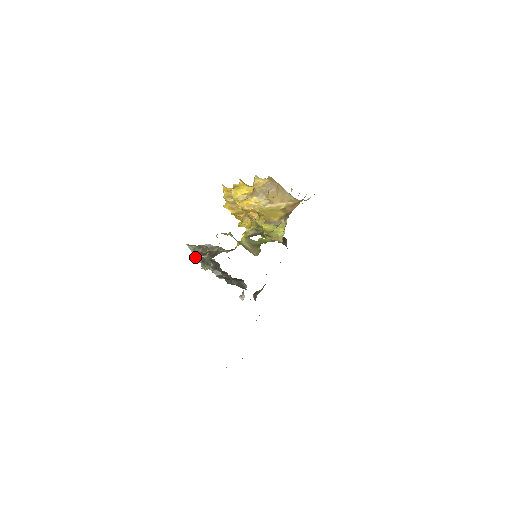
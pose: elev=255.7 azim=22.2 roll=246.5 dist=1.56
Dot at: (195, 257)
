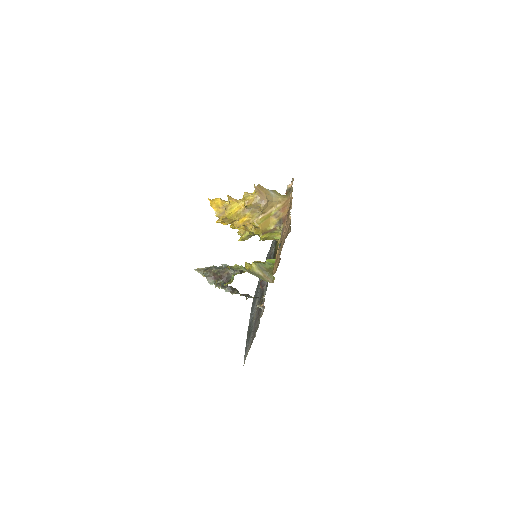
Dot at: (209, 283)
